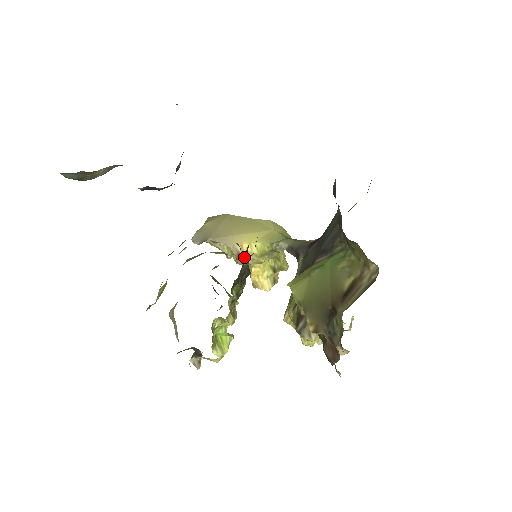
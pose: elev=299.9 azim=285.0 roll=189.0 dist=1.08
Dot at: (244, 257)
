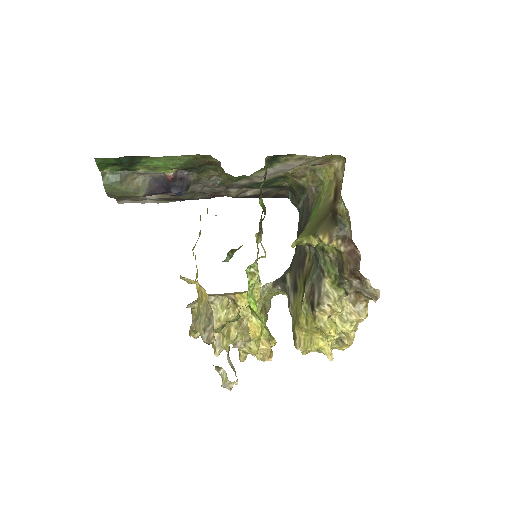
Dot at: occluded
